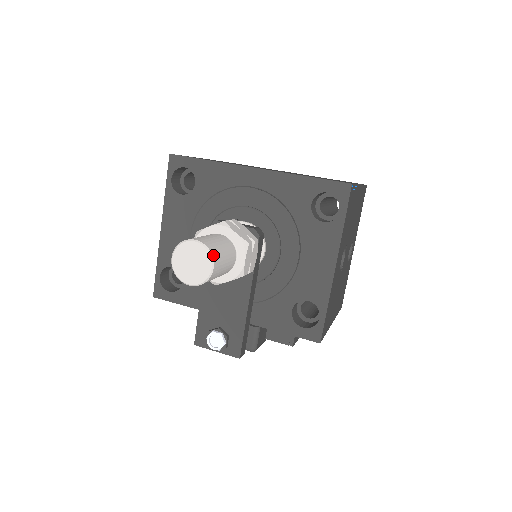
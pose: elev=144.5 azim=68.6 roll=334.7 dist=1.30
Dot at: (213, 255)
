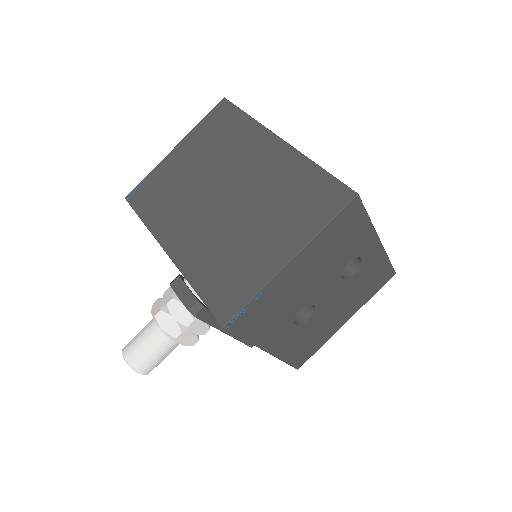
Dot at: (137, 369)
